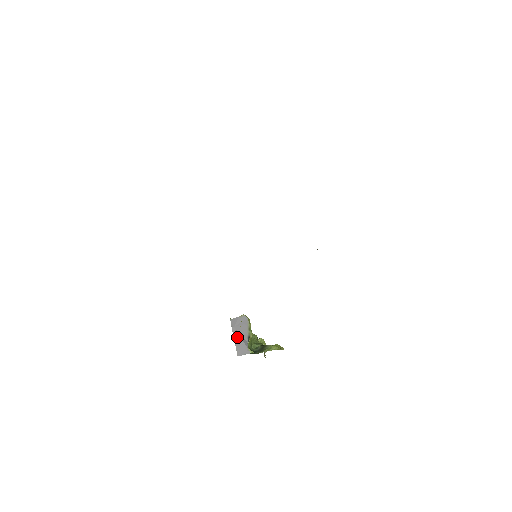
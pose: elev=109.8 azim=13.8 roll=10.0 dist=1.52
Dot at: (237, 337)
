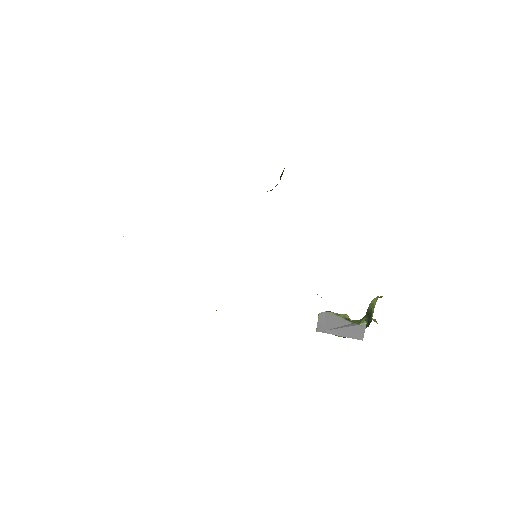
Dot at: (340, 332)
